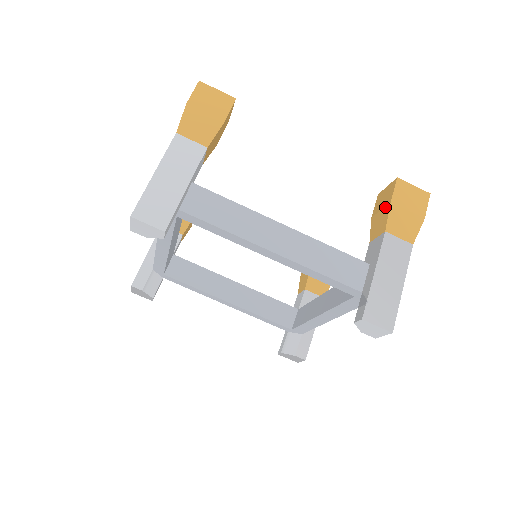
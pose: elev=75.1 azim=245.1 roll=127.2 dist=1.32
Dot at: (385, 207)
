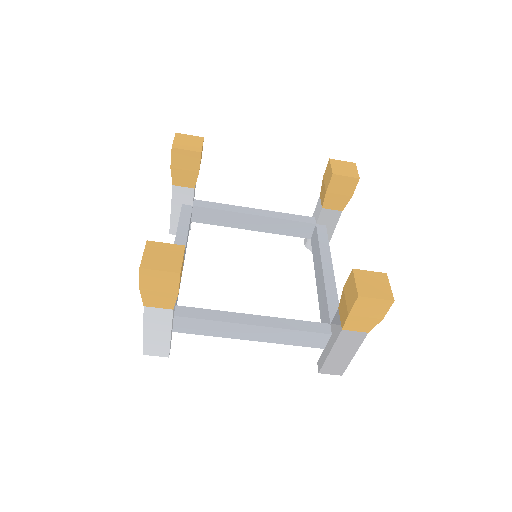
Dot at: (346, 309)
